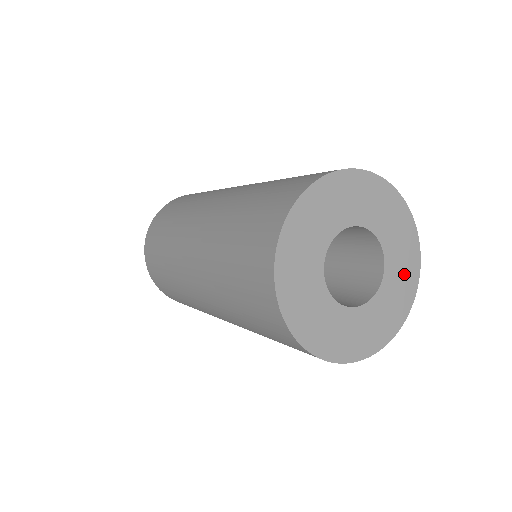
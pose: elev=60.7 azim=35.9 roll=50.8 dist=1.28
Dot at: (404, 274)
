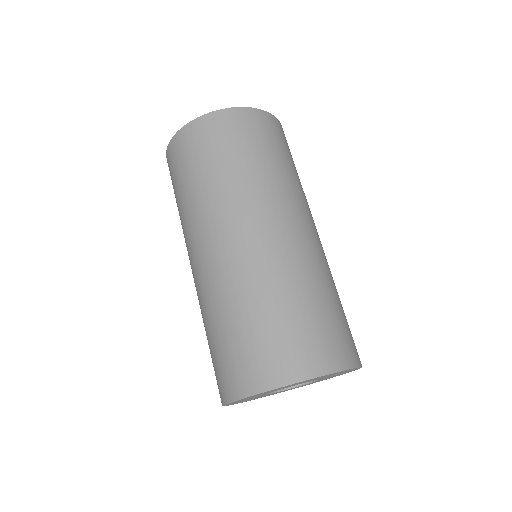
Dot at: occluded
